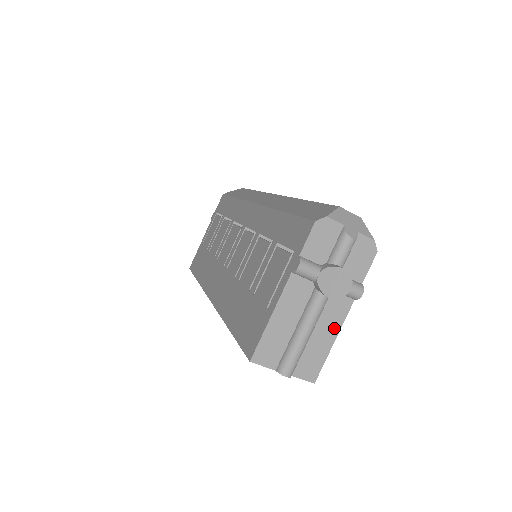
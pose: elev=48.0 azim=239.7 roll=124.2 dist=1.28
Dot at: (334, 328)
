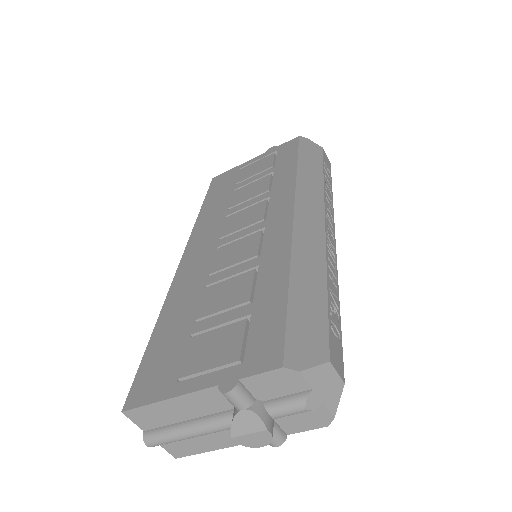
Dot at: (228, 442)
